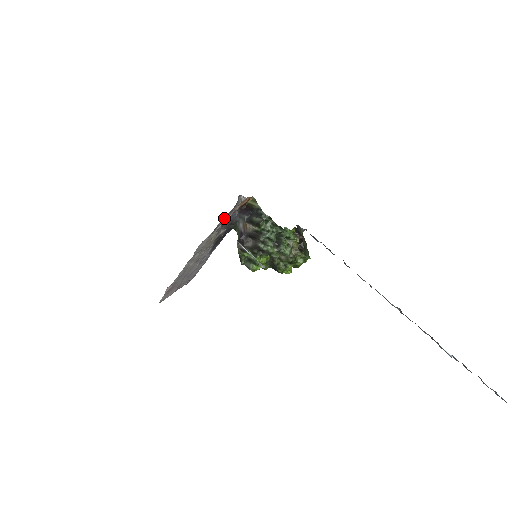
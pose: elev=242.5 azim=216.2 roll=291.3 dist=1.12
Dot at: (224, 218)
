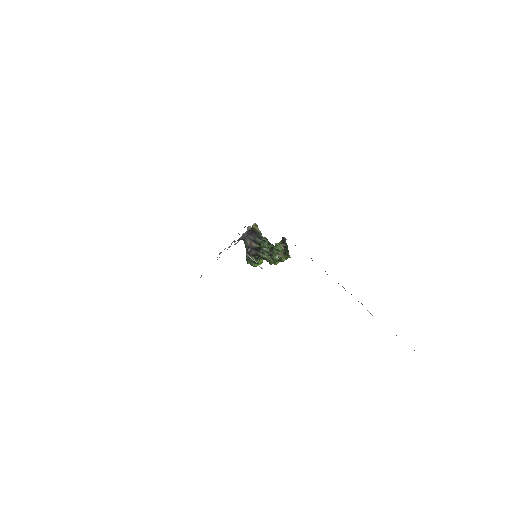
Dot at: occluded
